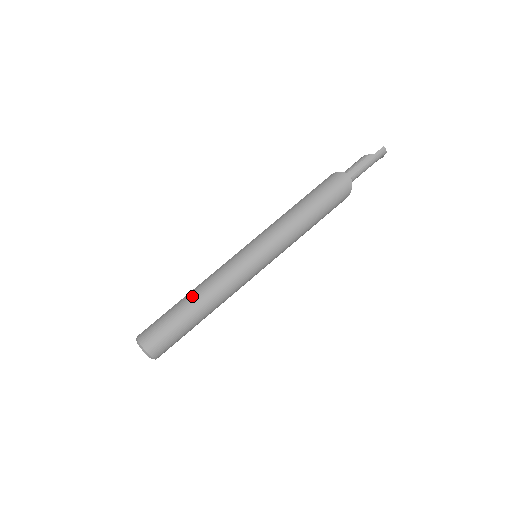
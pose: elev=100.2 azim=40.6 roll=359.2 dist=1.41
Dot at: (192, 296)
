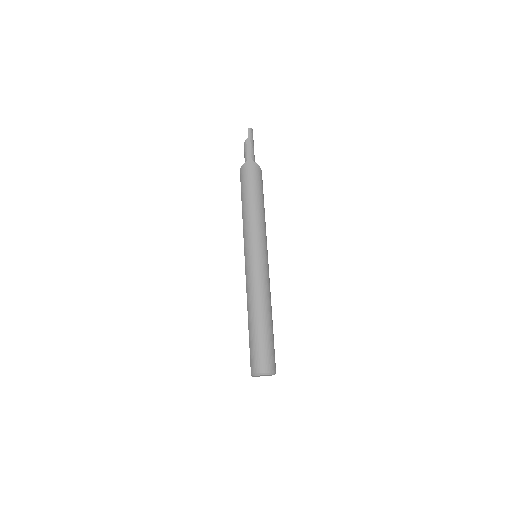
Dot at: (252, 315)
